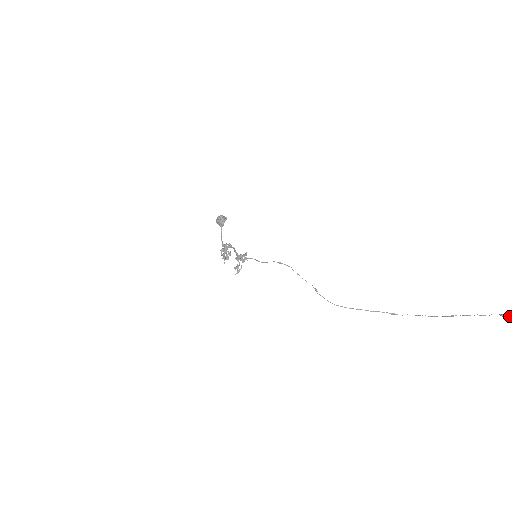
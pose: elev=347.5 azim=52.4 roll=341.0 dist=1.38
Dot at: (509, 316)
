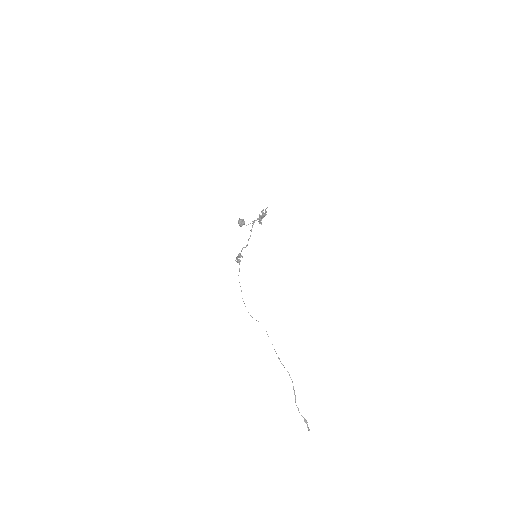
Dot at: occluded
